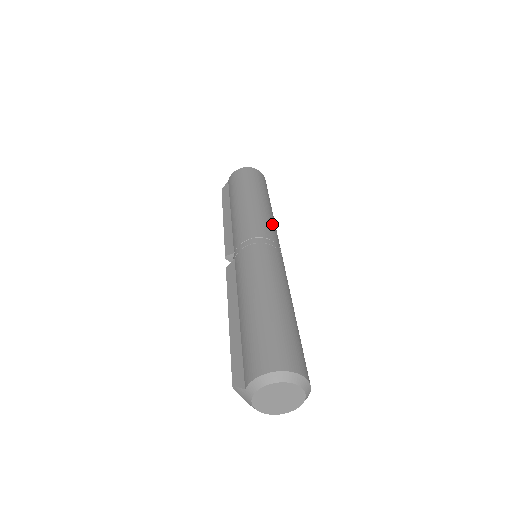
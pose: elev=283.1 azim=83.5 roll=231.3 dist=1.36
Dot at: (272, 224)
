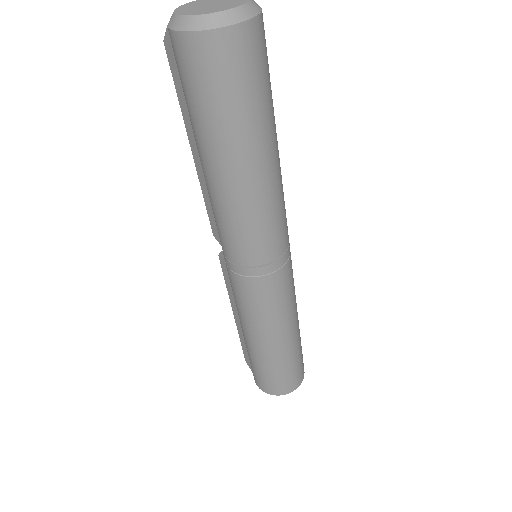
Dot at: occluded
